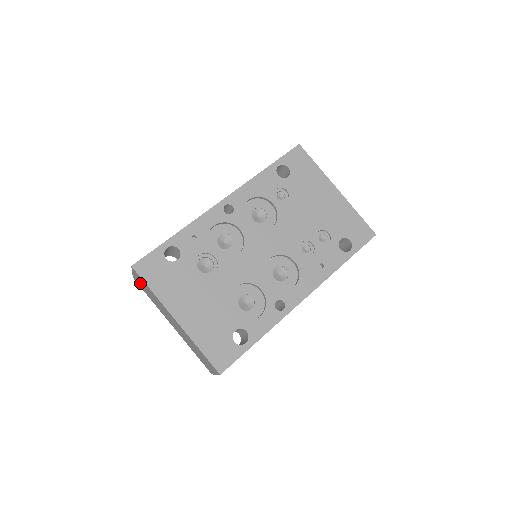
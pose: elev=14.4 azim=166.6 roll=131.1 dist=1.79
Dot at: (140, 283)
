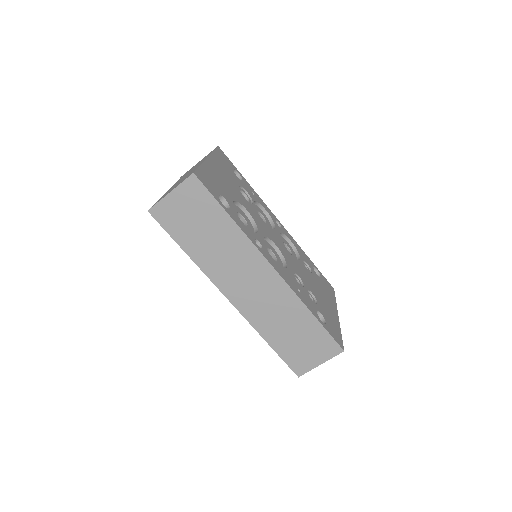
Dot at: occluded
